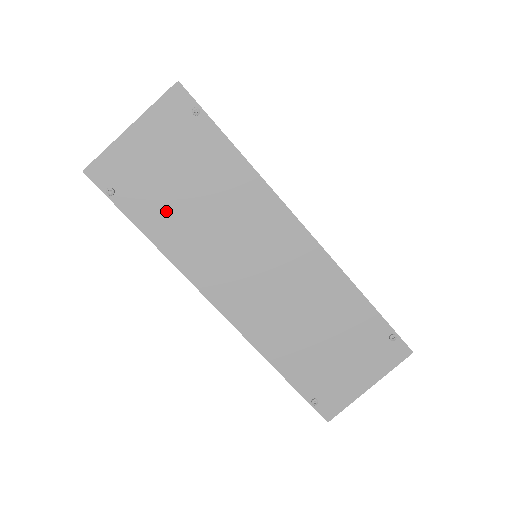
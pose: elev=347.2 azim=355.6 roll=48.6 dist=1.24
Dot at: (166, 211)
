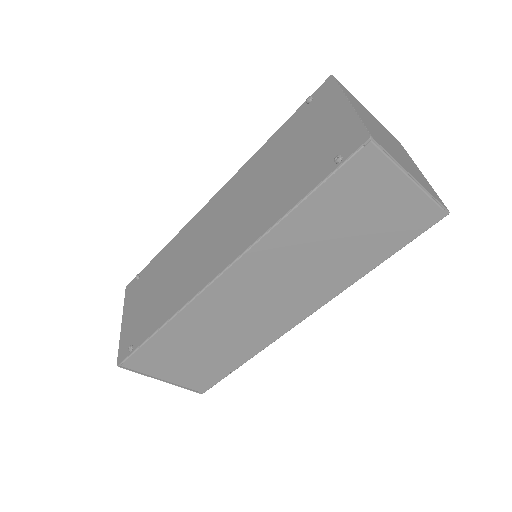
Dot at: (157, 308)
